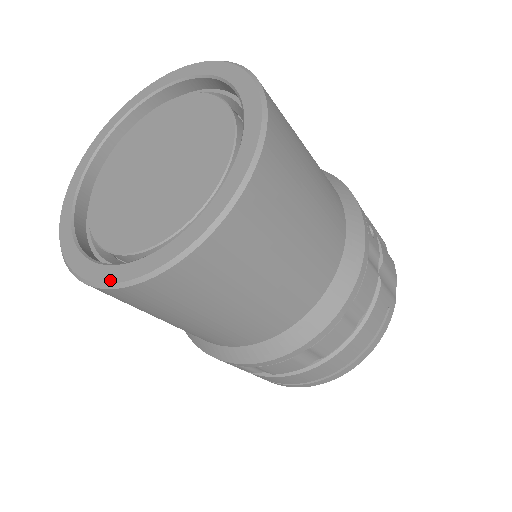
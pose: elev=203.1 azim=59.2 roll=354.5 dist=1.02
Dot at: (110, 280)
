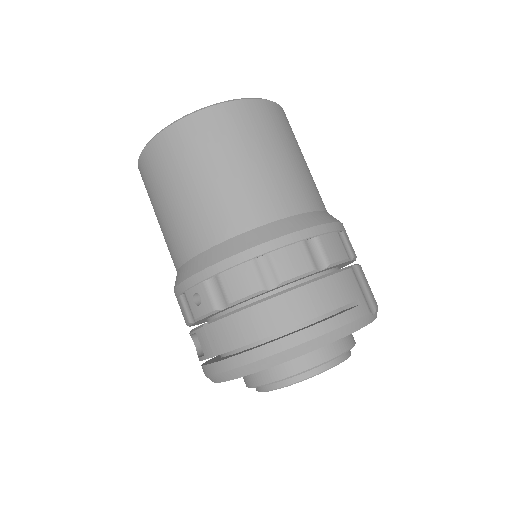
Dot at: (162, 131)
